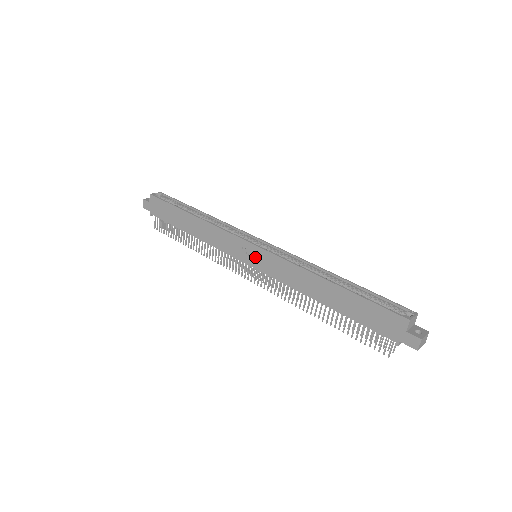
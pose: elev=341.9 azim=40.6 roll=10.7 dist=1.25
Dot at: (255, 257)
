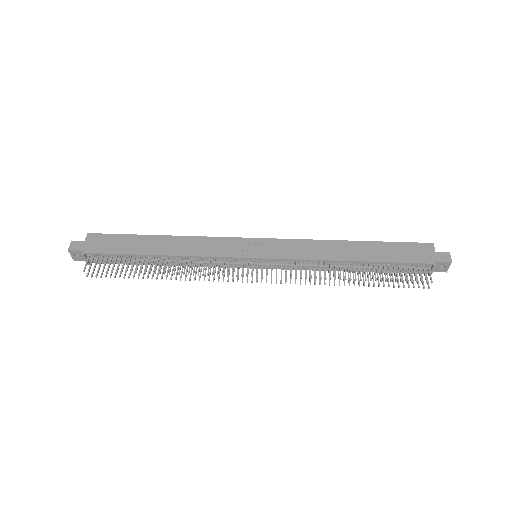
Dot at: (261, 248)
